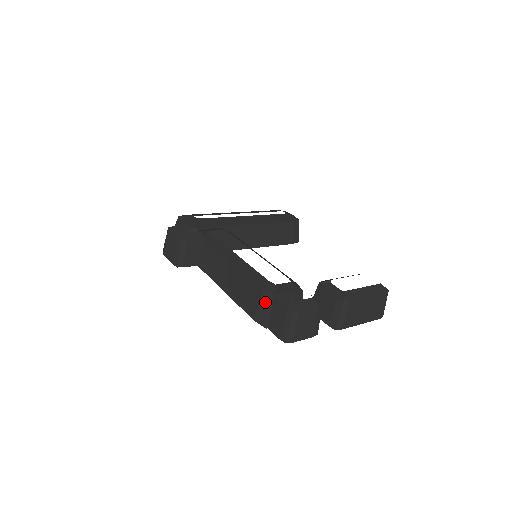
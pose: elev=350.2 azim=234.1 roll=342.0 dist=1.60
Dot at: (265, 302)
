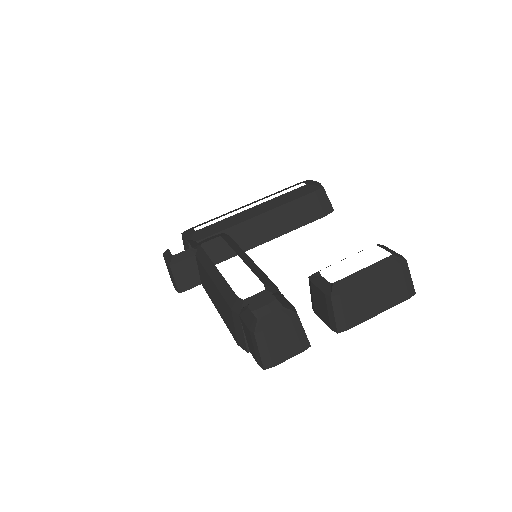
Dot at: (237, 323)
